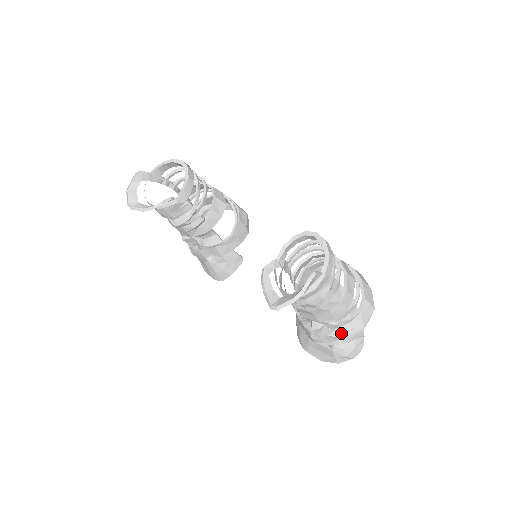
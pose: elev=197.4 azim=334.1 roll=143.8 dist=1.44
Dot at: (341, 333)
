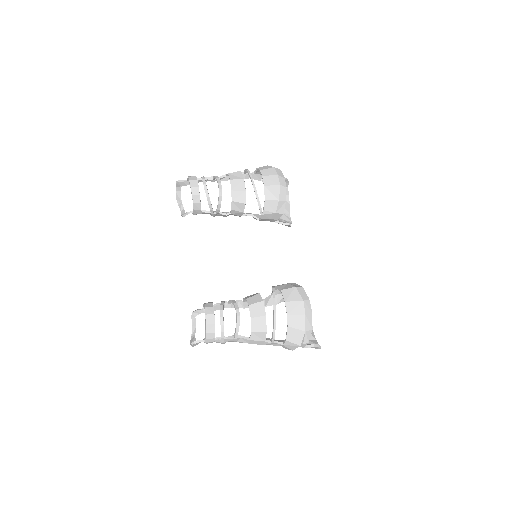
Dot at: occluded
